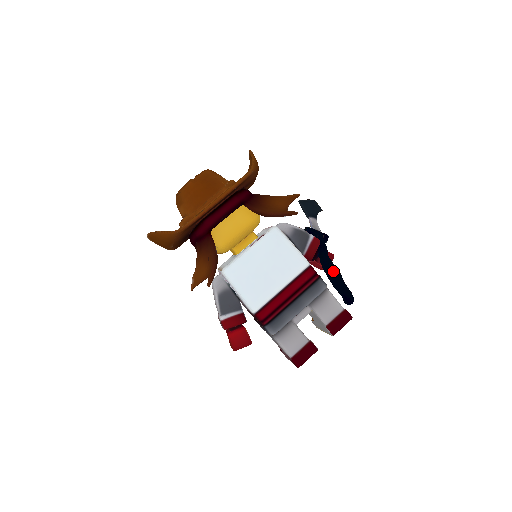
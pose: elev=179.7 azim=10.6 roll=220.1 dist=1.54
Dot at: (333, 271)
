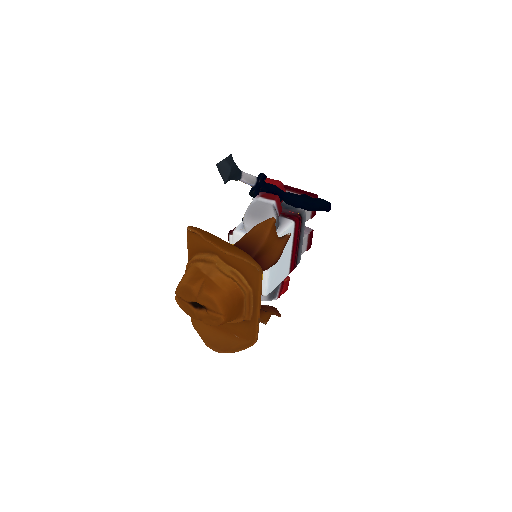
Dot at: (305, 204)
